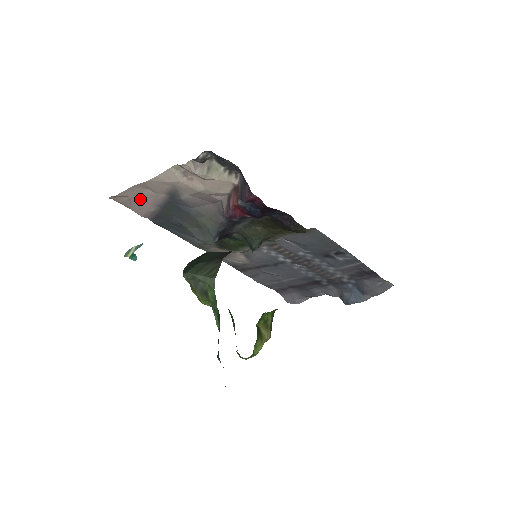
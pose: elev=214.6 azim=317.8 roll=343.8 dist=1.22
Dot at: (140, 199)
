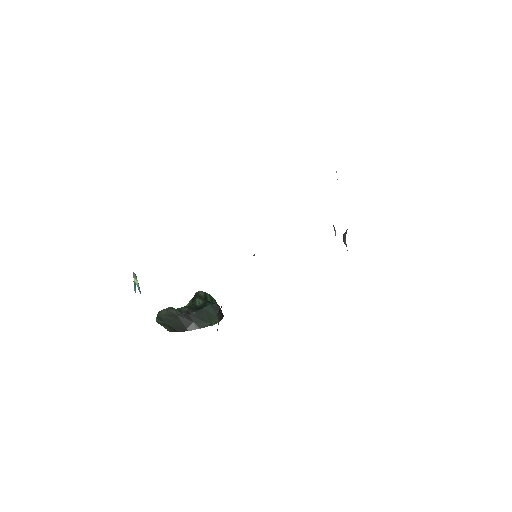
Dot at: occluded
